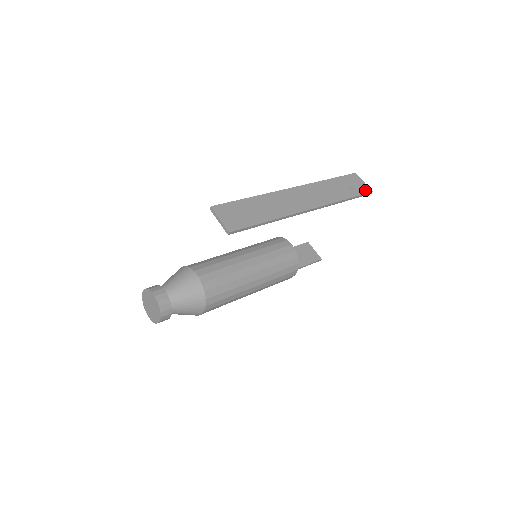
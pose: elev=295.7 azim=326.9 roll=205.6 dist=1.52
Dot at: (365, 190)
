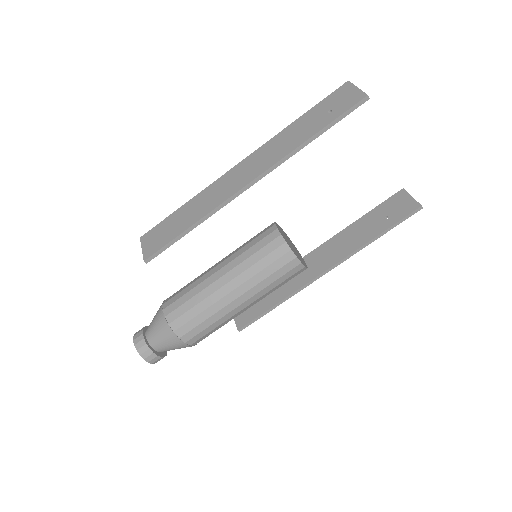
Dot at: (353, 101)
